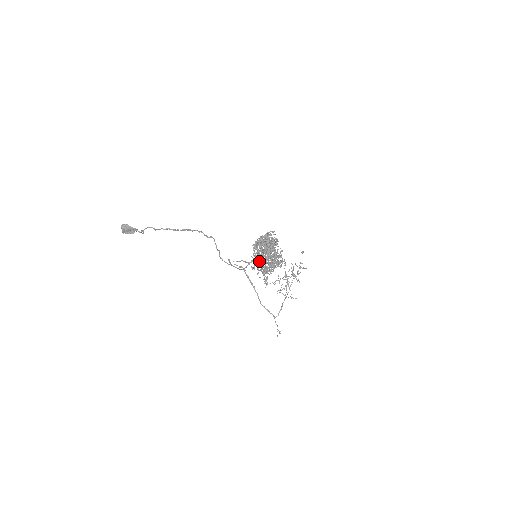
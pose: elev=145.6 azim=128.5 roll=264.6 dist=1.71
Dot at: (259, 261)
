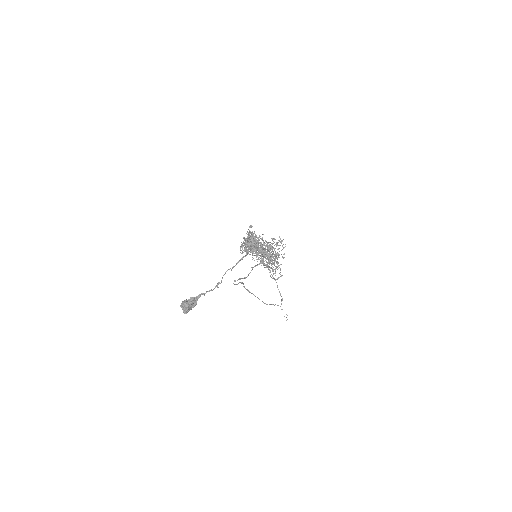
Dot at: (268, 254)
